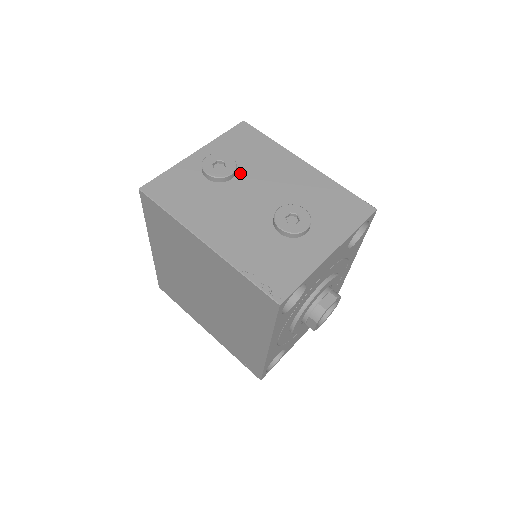
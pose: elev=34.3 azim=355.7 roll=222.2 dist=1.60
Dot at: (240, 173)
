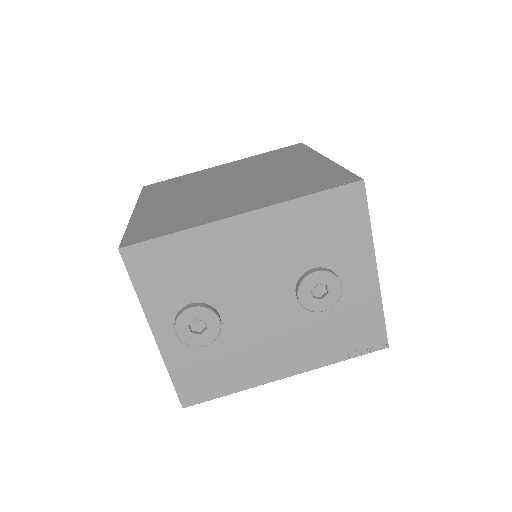
Dot at: (216, 304)
